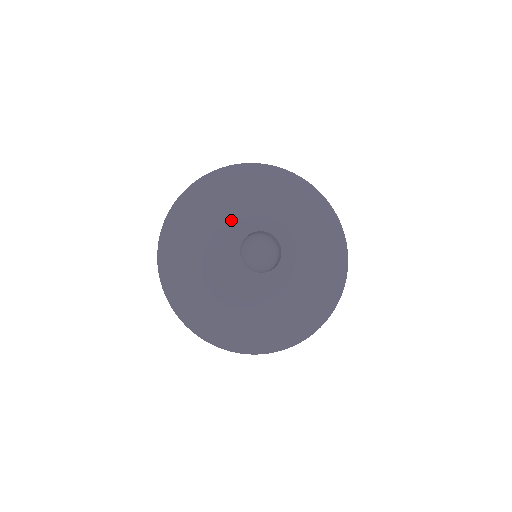
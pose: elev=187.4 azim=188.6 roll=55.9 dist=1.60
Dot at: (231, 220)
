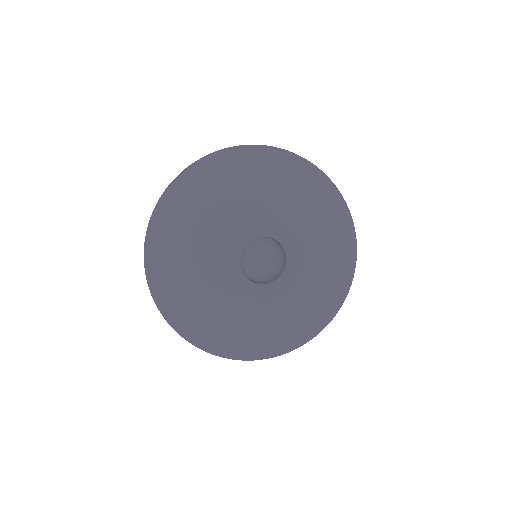
Dot at: (213, 253)
